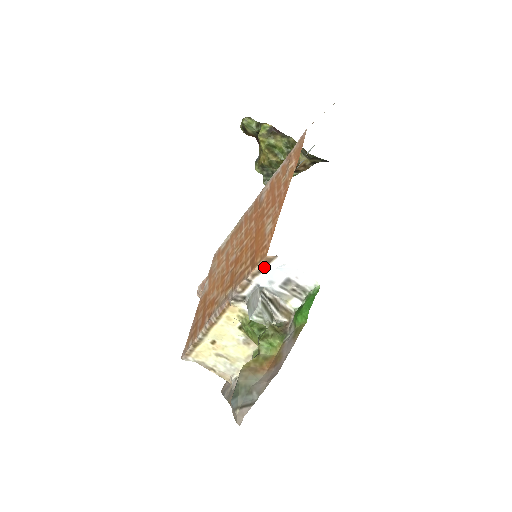
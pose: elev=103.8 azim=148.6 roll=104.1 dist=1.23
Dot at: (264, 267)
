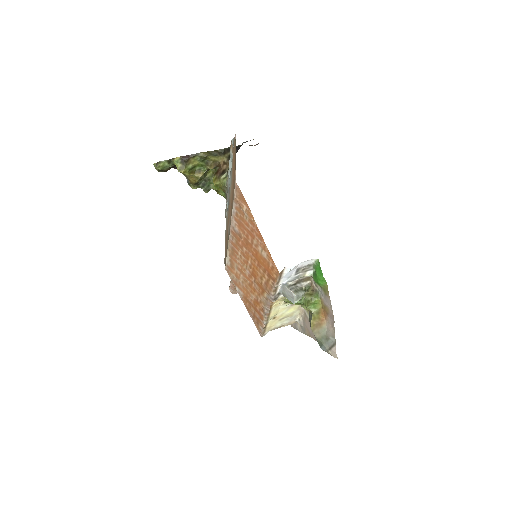
Dot at: (281, 276)
